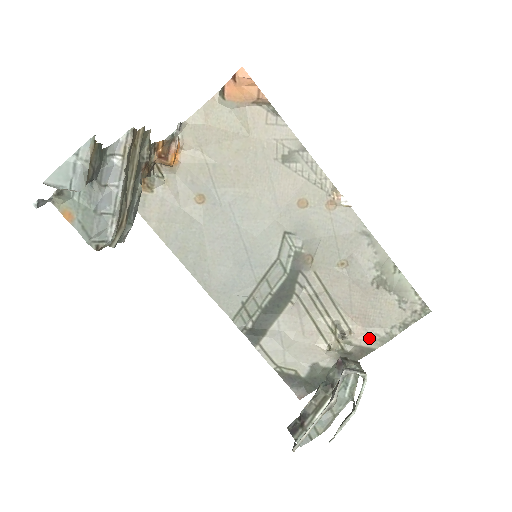
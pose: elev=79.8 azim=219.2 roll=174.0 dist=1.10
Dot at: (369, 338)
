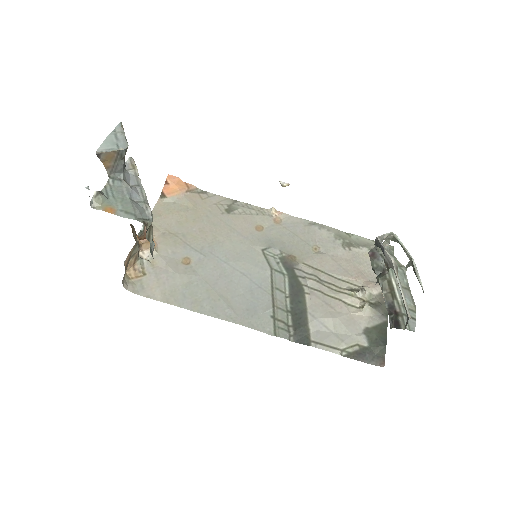
Dot at: occluded
